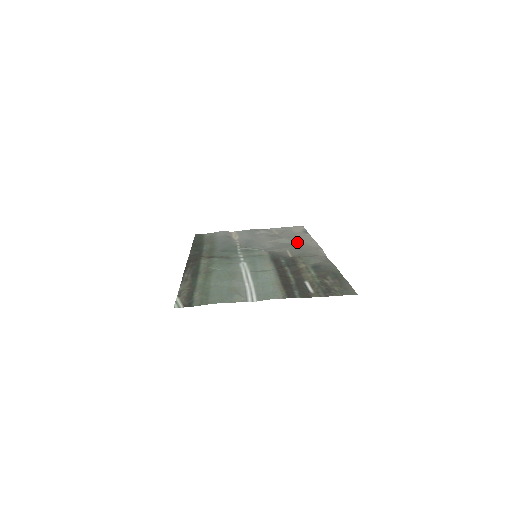
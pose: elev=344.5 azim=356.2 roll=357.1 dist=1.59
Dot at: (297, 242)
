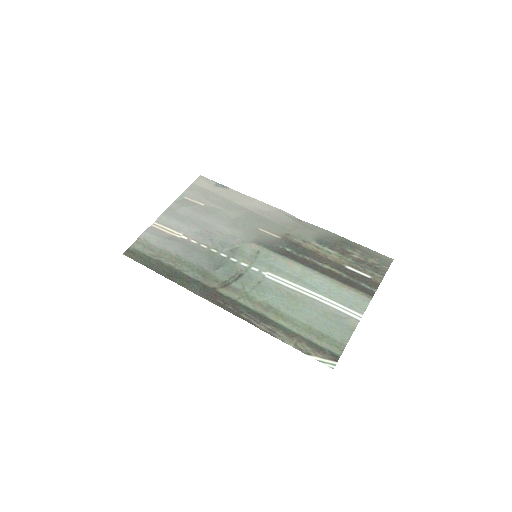
Dot at: (245, 210)
